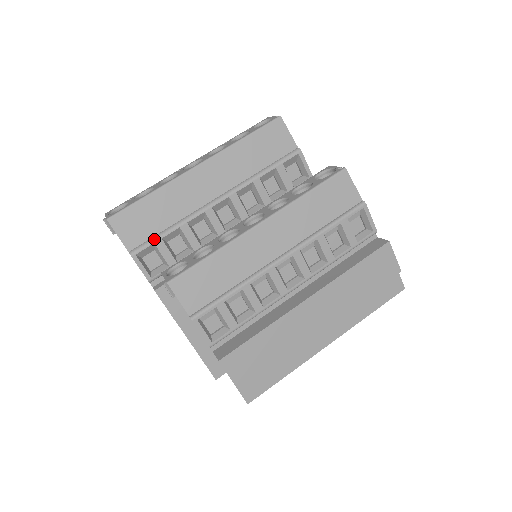
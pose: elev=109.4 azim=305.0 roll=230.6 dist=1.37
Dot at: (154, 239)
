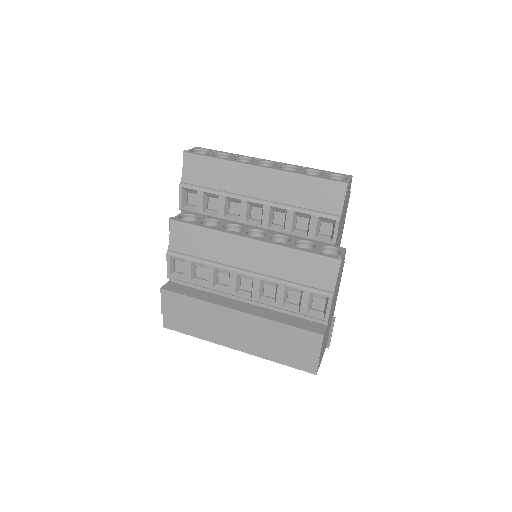
Dot at: (199, 188)
